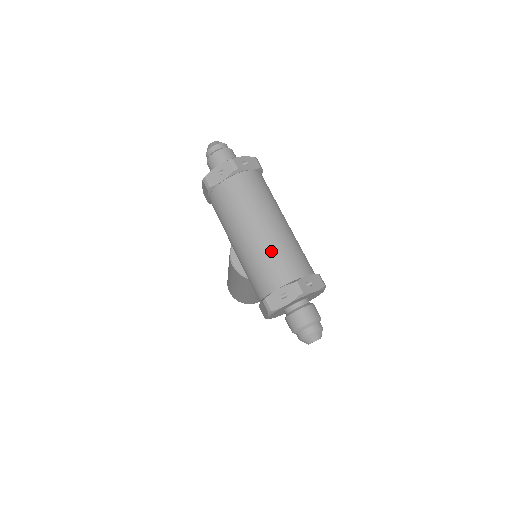
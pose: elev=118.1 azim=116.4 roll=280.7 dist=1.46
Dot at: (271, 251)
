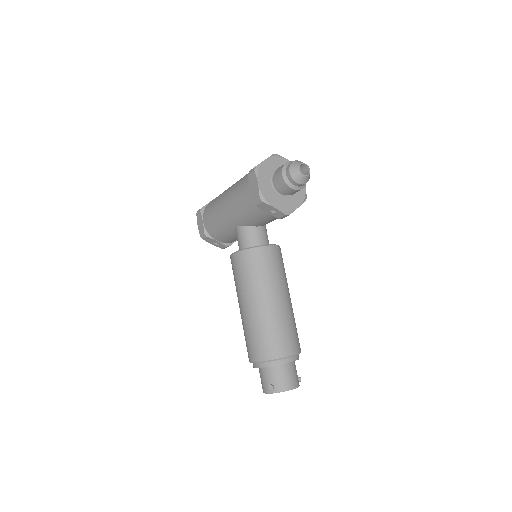
Dot at: occluded
